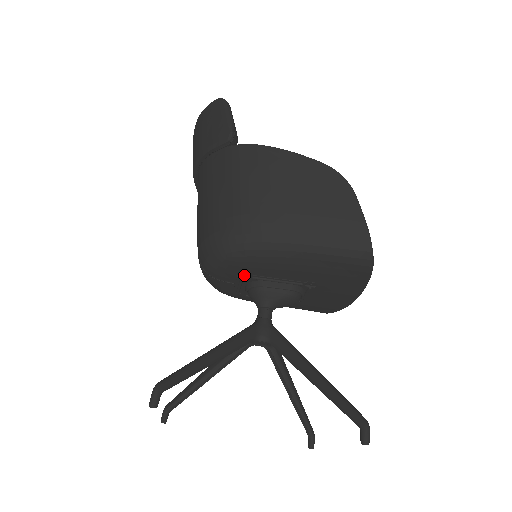
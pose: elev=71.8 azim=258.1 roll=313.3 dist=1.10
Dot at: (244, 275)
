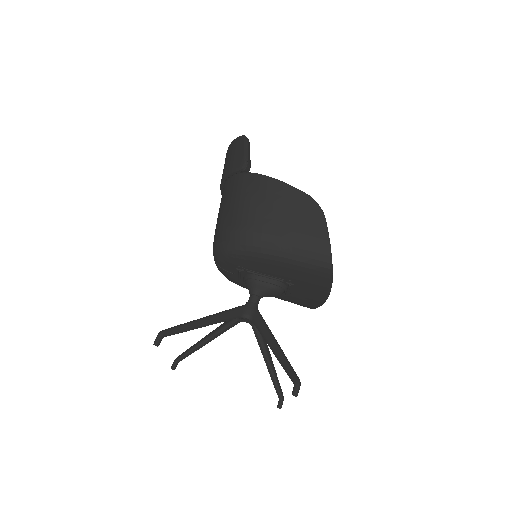
Dot at: (241, 269)
